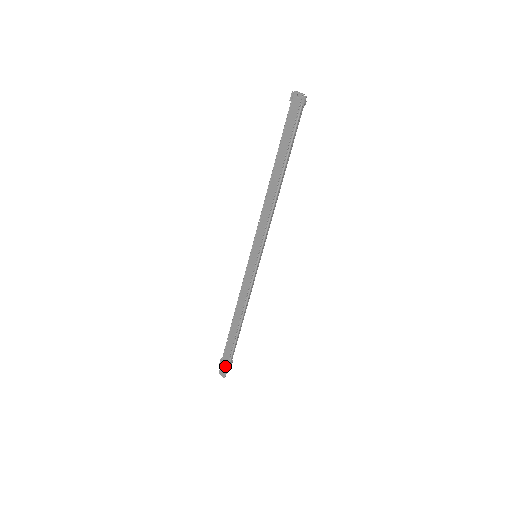
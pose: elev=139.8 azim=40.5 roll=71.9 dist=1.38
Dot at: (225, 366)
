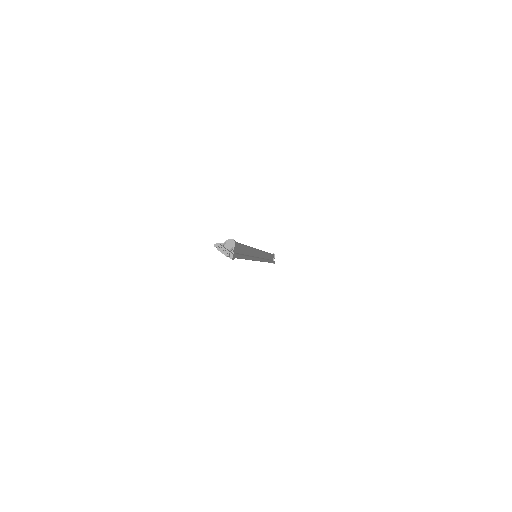
Dot at: occluded
